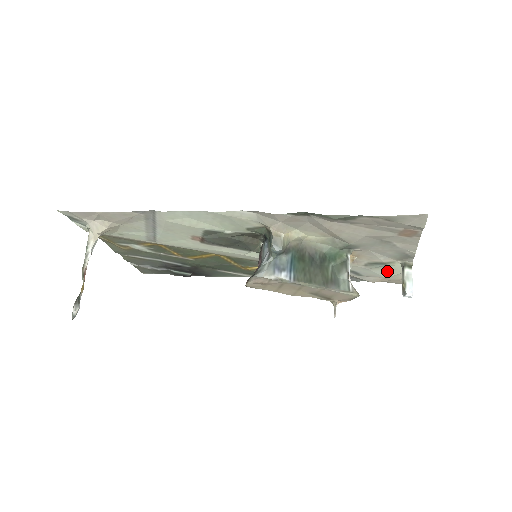
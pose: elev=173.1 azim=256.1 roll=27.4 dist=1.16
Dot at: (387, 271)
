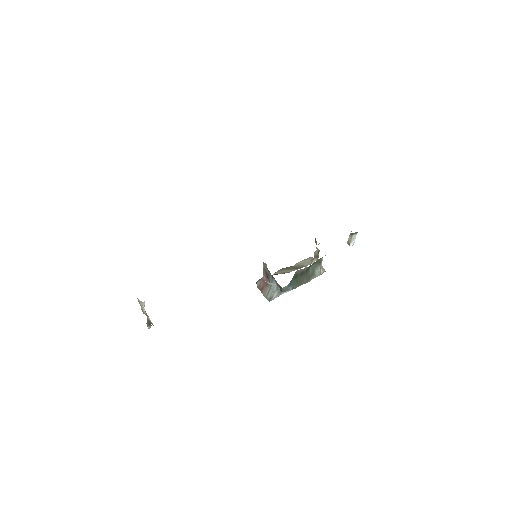
Dot at: occluded
